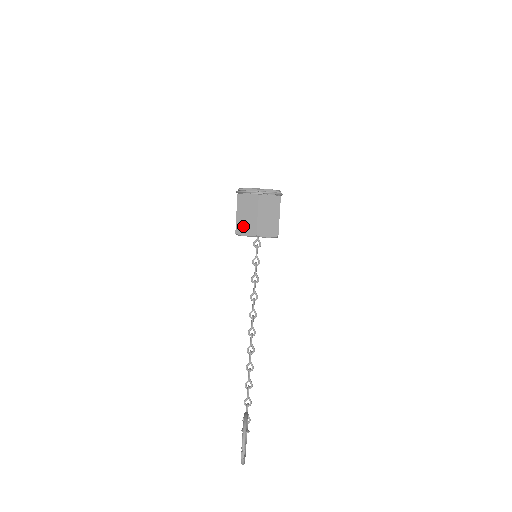
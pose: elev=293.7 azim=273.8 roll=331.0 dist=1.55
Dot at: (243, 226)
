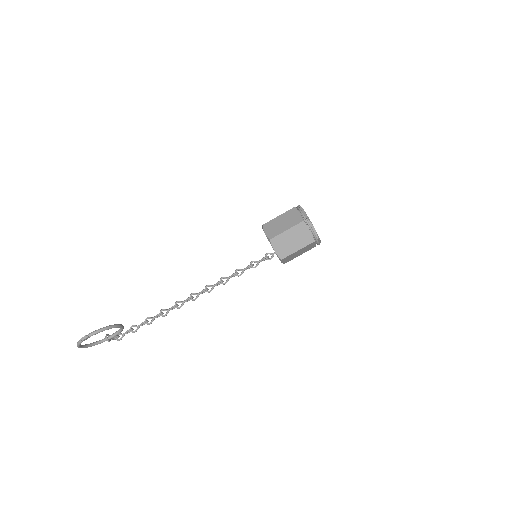
Dot at: (272, 226)
